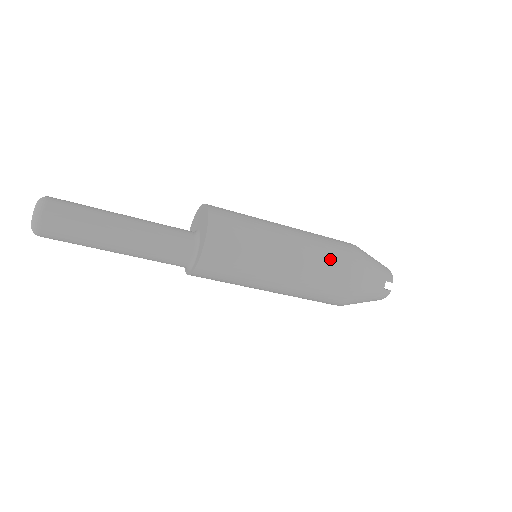
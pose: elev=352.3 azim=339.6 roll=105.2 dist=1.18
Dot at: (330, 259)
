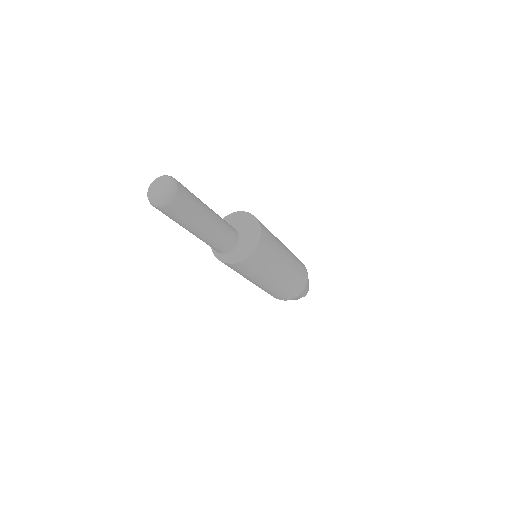
Dot at: (292, 285)
